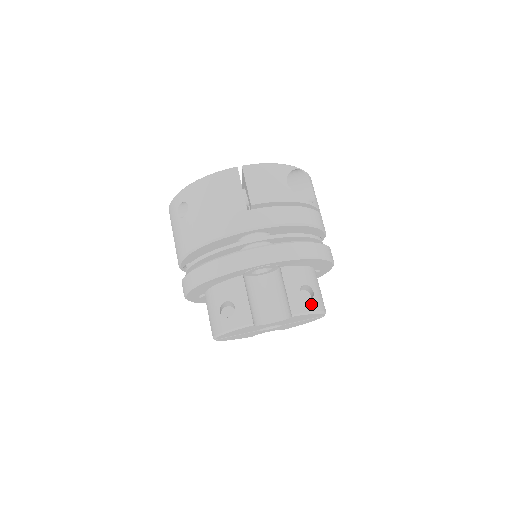
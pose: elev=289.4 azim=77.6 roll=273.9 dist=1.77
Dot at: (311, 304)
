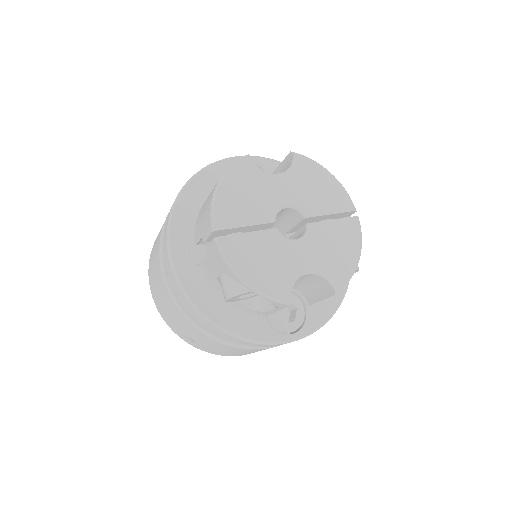
Dot at: occluded
